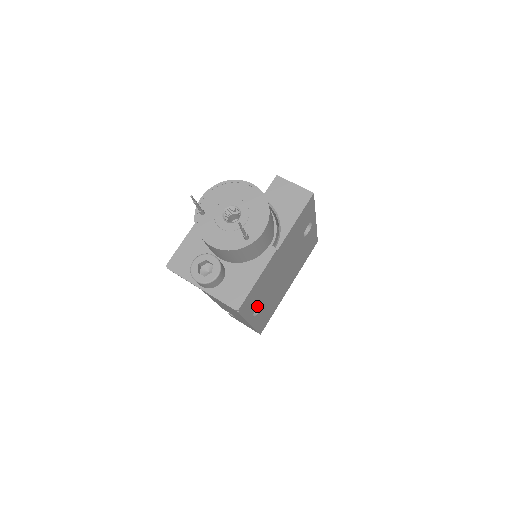
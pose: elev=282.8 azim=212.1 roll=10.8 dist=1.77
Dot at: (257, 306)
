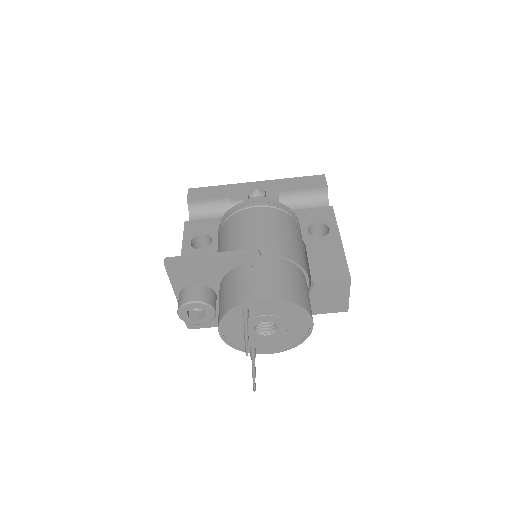
Dot at: occluded
